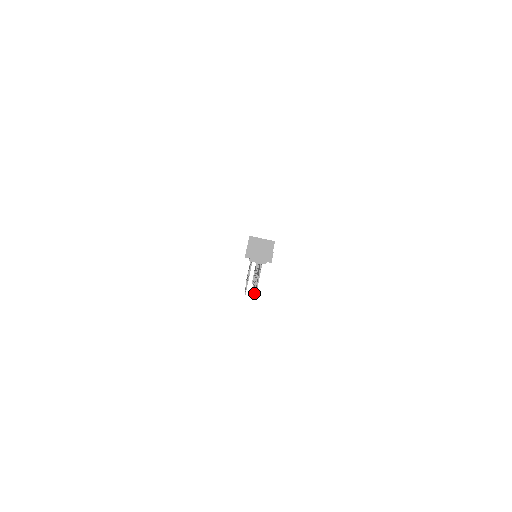
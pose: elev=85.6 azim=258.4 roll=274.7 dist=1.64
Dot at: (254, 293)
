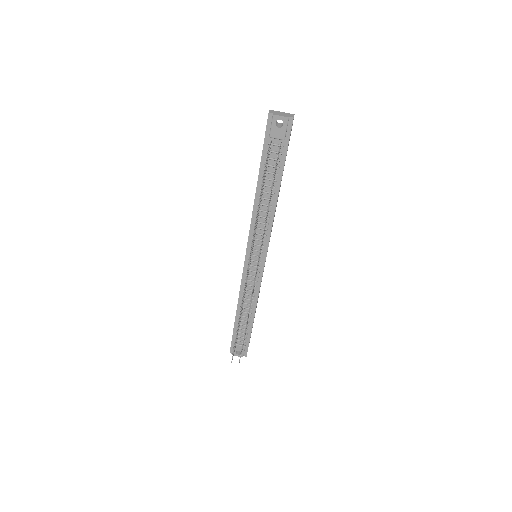
Dot at: occluded
